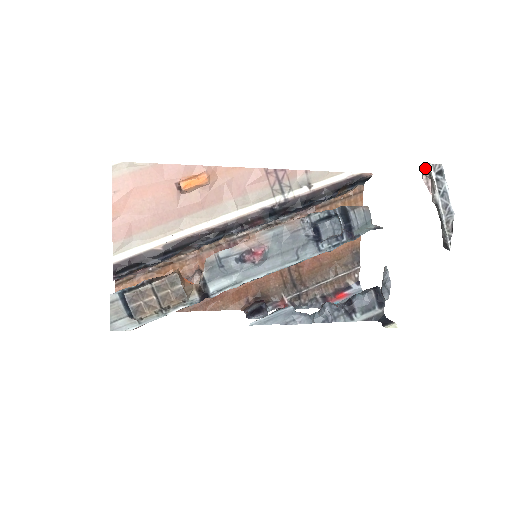
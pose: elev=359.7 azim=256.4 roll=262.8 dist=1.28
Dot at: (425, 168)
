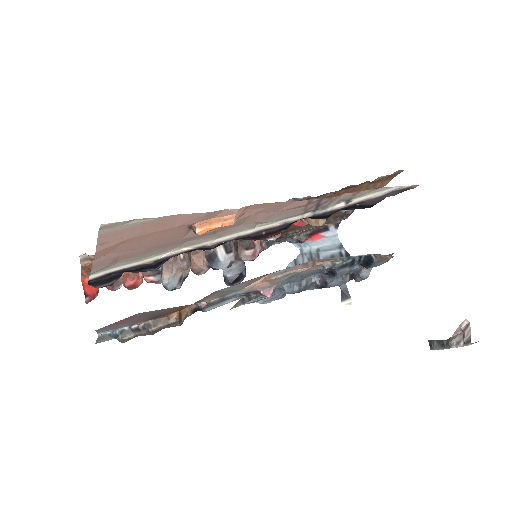
Dot at: (467, 327)
